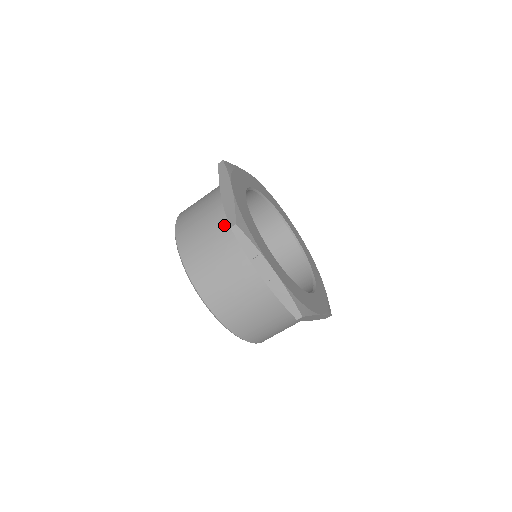
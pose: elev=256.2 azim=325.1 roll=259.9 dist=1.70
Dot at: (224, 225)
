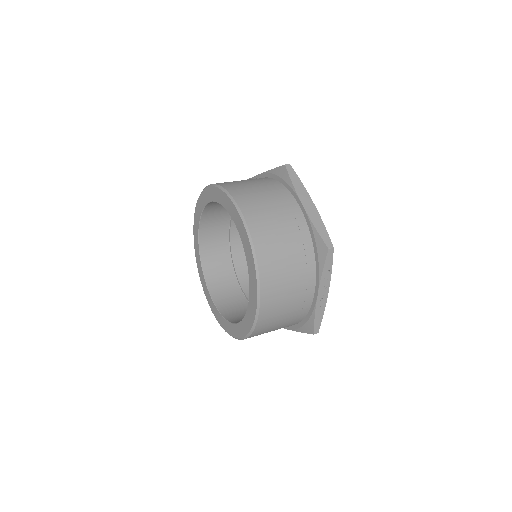
Dot at: (304, 237)
